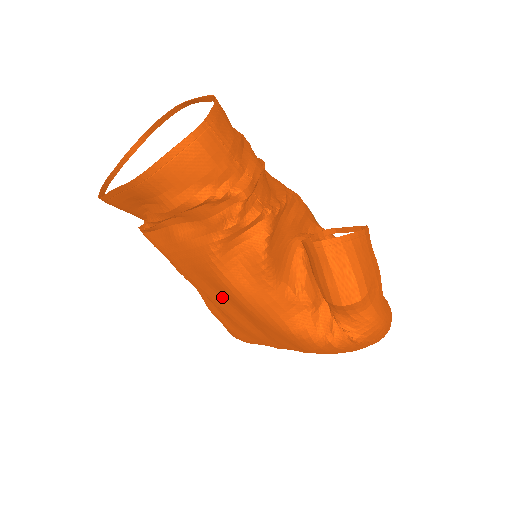
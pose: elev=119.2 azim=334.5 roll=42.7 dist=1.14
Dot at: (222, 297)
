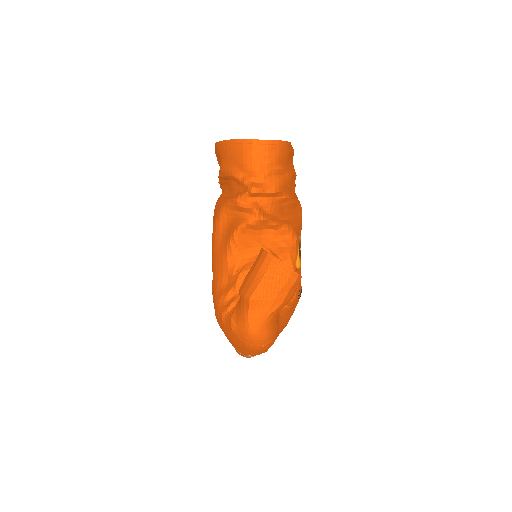
Dot at: occluded
